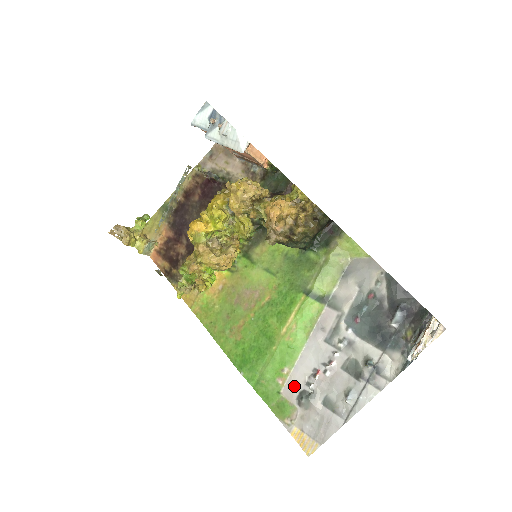
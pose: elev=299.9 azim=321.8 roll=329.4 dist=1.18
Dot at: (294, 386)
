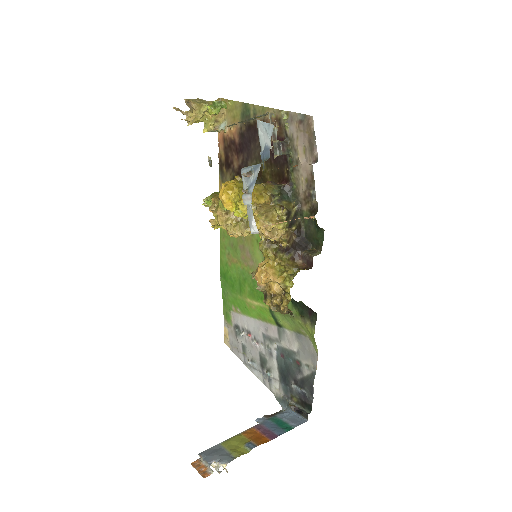
Dot at: (238, 320)
